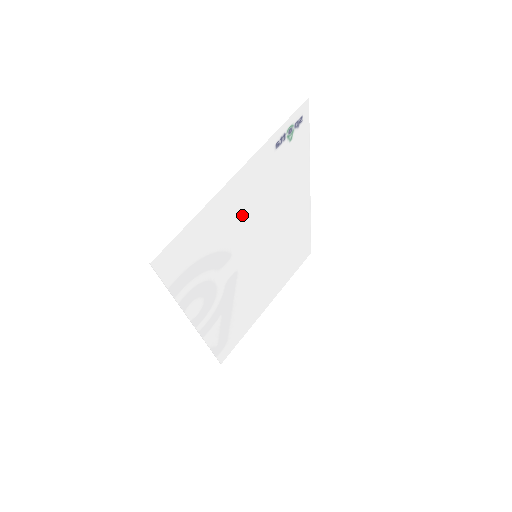
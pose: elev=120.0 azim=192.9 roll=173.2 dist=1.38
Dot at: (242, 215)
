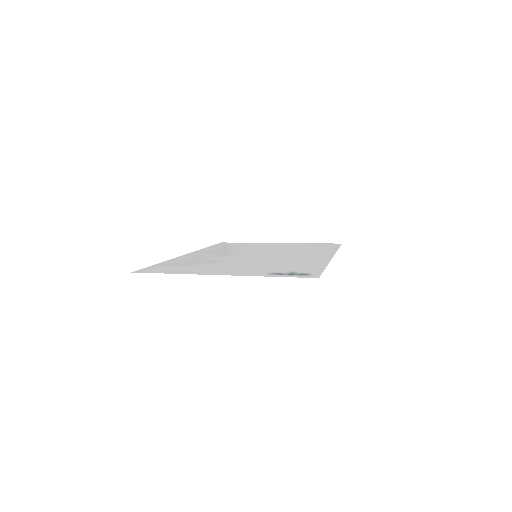
Dot at: occluded
